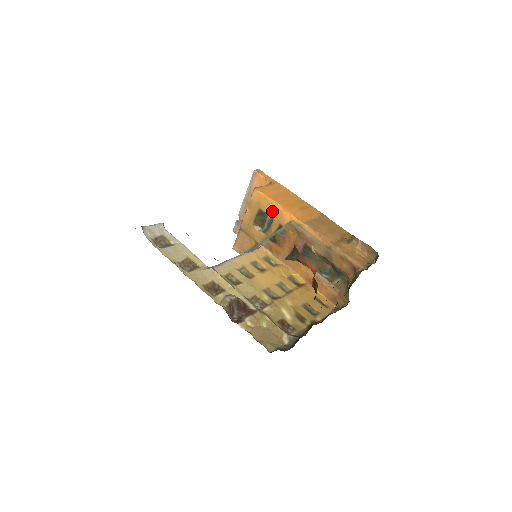
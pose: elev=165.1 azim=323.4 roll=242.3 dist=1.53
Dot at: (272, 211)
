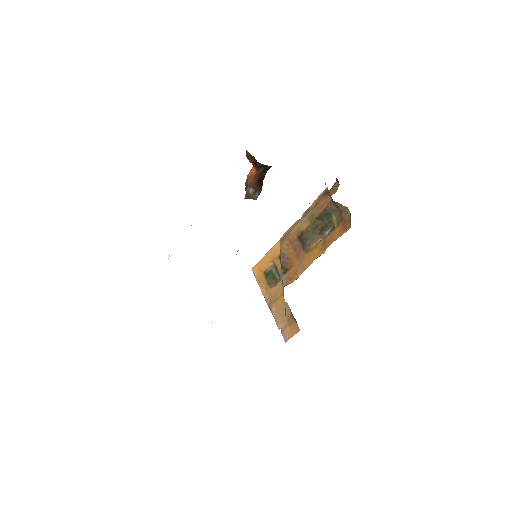
Dot at: (269, 260)
